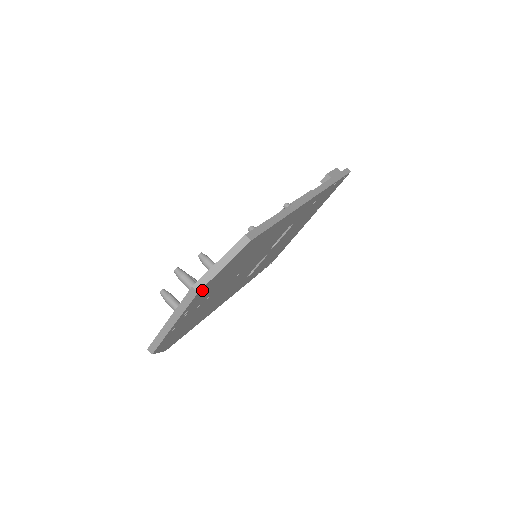
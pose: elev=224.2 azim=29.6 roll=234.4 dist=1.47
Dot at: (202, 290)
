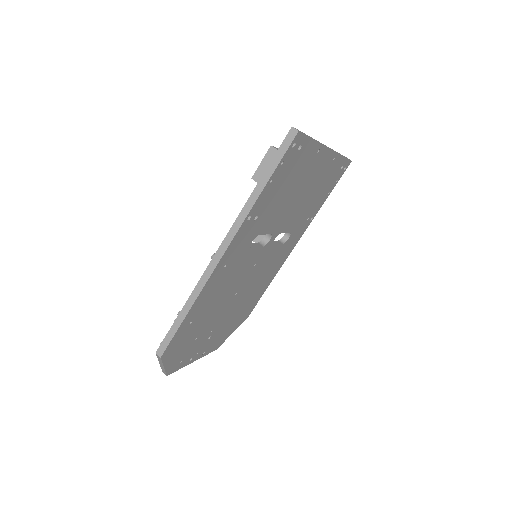
Dot at: (172, 369)
